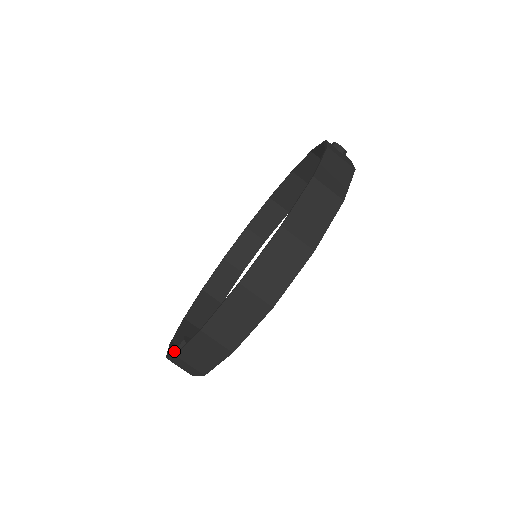
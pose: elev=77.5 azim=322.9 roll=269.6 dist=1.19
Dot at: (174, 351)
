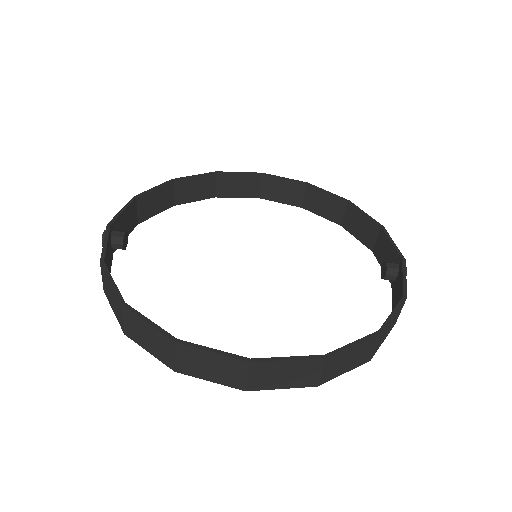
Dot at: (108, 248)
